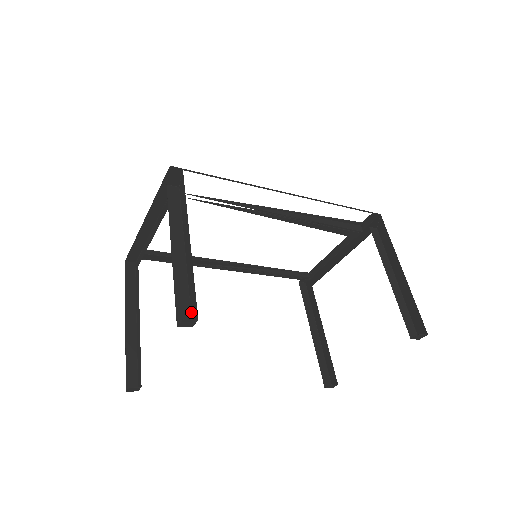
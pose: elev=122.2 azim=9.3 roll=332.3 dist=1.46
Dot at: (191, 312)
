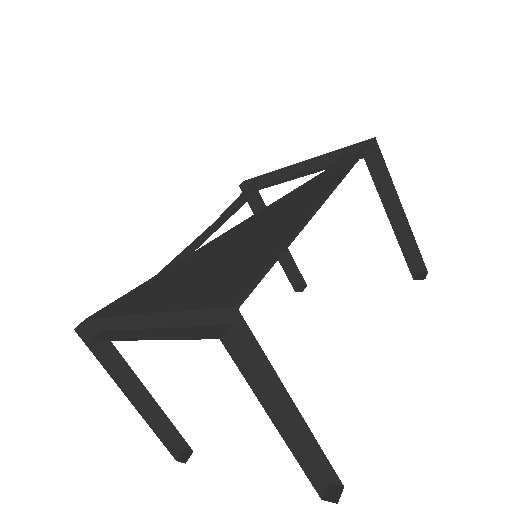
Dot at: (322, 472)
